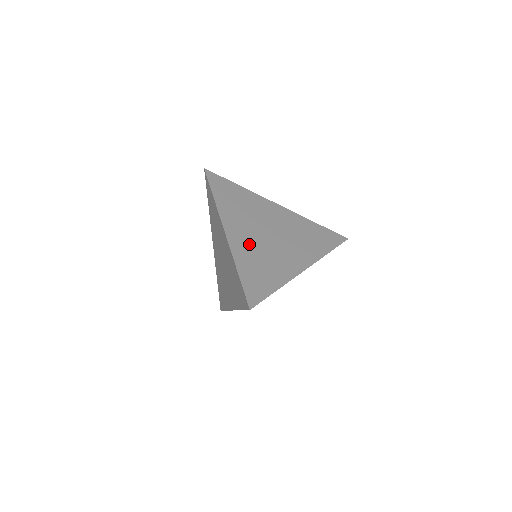
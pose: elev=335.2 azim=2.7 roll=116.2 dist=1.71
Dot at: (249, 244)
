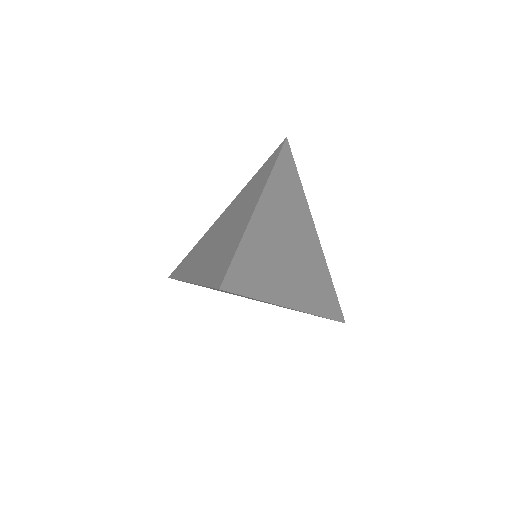
Dot at: (269, 234)
